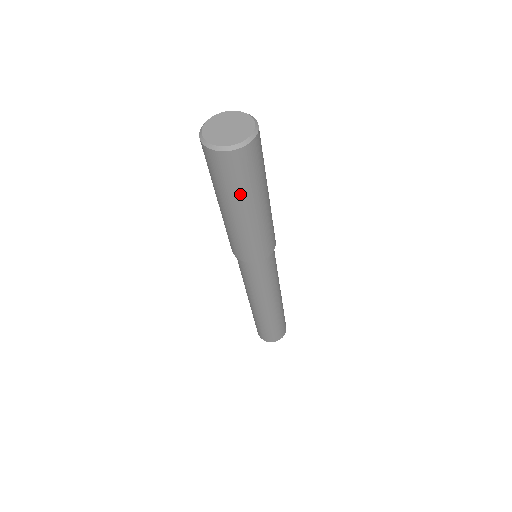
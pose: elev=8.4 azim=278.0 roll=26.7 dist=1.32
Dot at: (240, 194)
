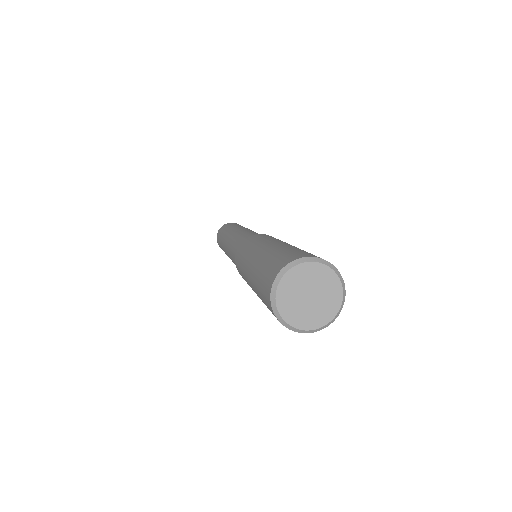
Dot at: occluded
